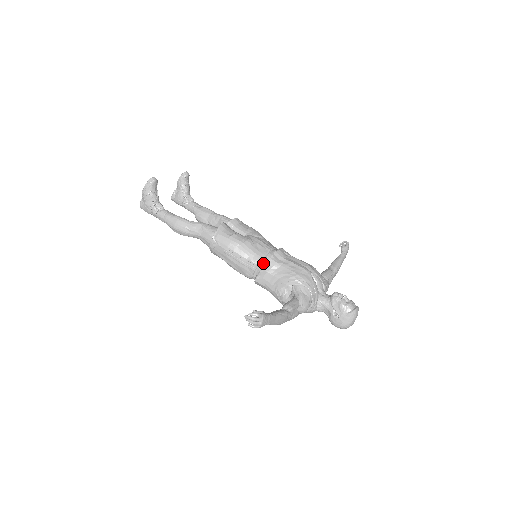
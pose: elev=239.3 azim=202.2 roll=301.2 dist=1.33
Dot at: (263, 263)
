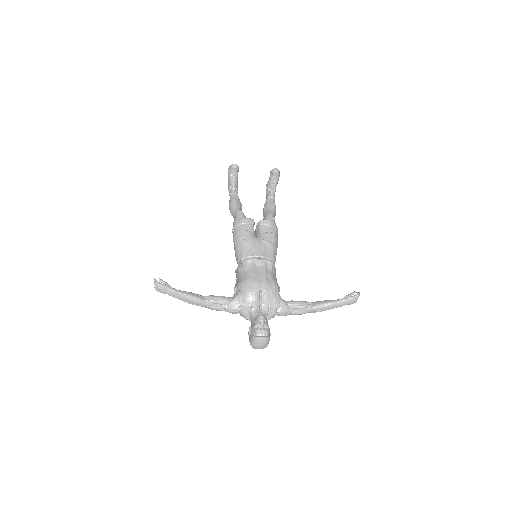
Dot at: (241, 262)
